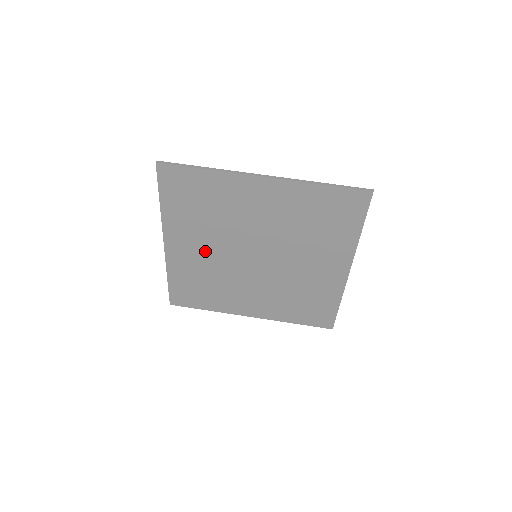
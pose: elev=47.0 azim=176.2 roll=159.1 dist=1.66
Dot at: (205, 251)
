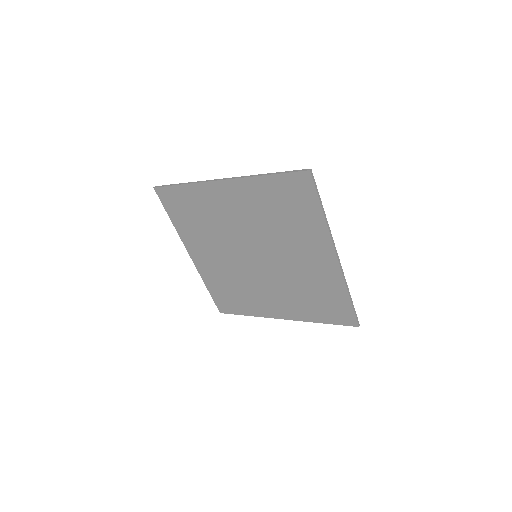
Dot at: (236, 217)
